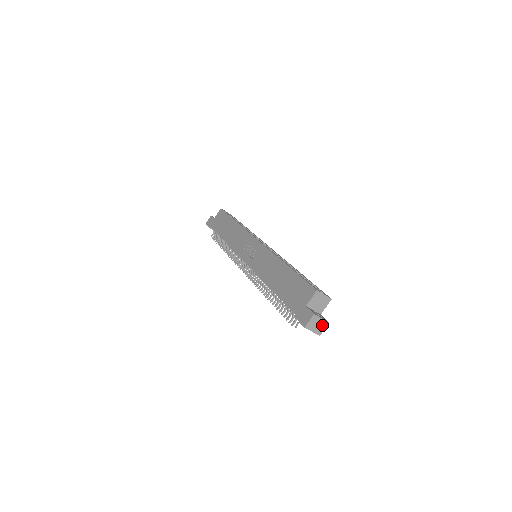
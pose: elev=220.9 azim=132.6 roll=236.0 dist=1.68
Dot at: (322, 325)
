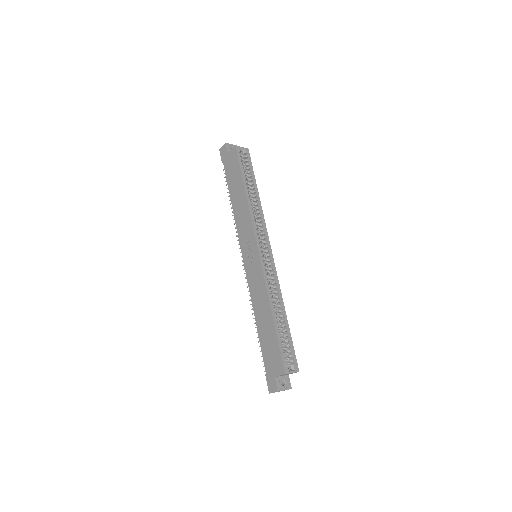
Dot at: occluded
